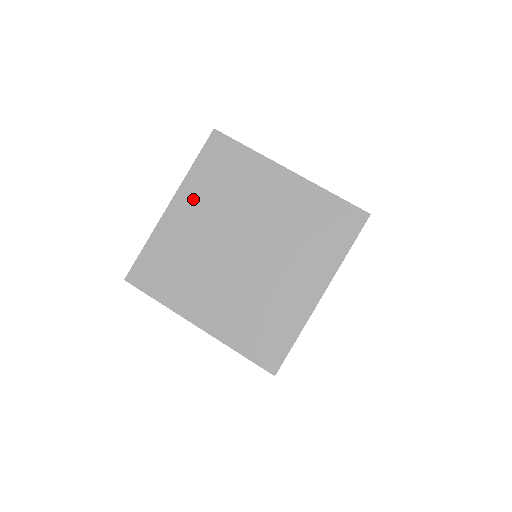
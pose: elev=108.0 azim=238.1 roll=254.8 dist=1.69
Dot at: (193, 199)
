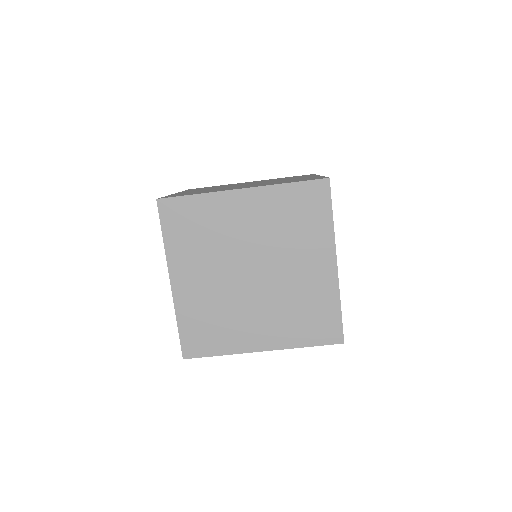
Dot at: (260, 205)
